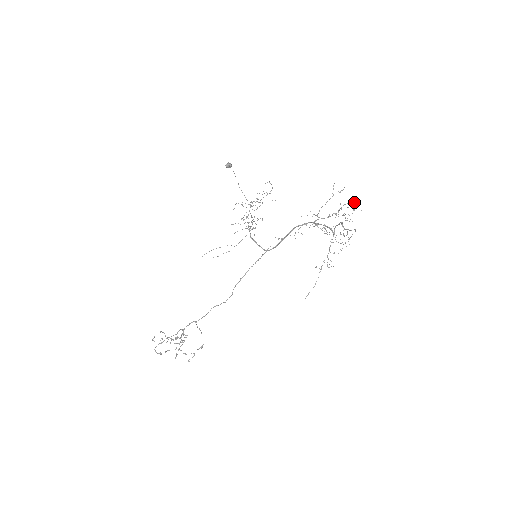
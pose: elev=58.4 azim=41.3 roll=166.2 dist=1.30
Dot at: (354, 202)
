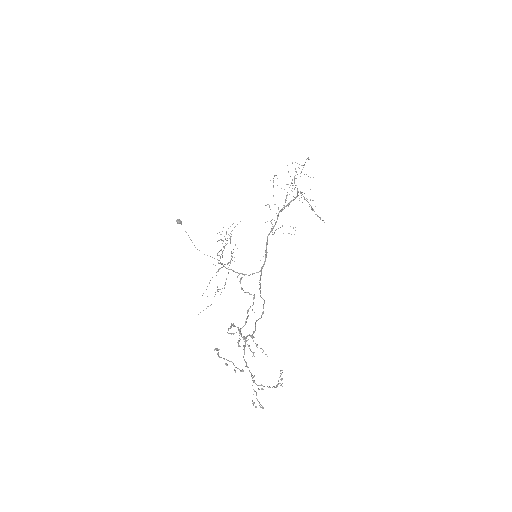
Dot at: occluded
